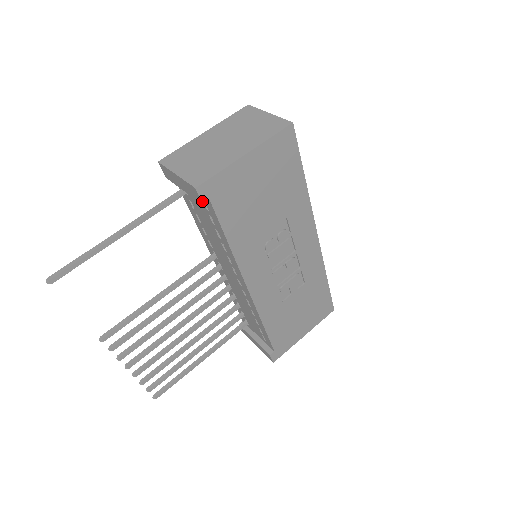
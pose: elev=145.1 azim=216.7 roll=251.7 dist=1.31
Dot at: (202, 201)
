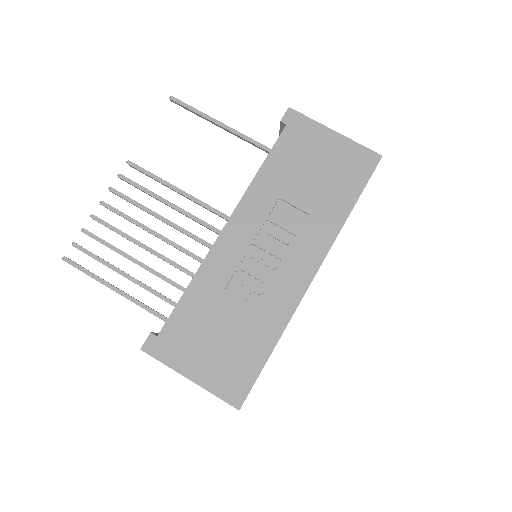
Dot at: (283, 119)
